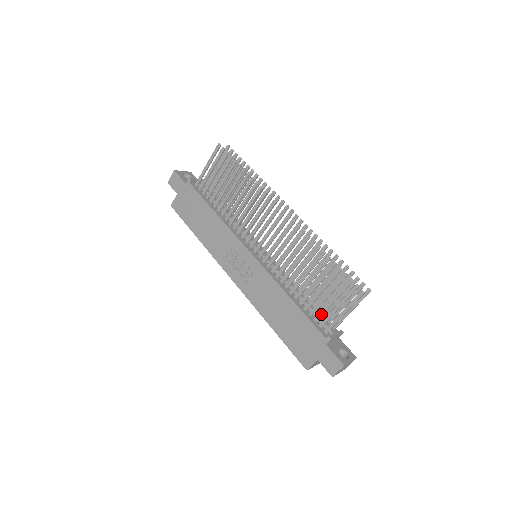
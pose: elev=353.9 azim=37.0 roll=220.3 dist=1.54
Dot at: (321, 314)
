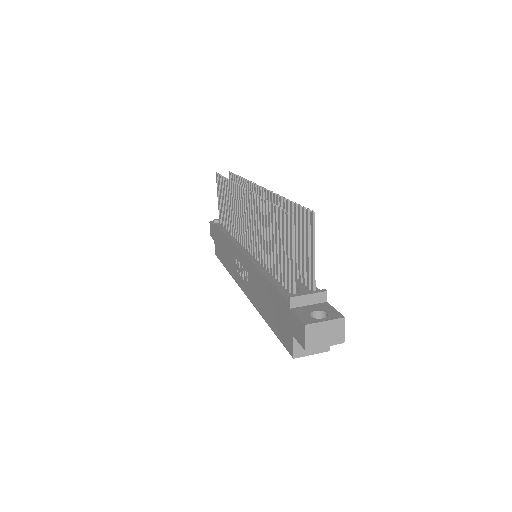
Dot at: (284, 275)
